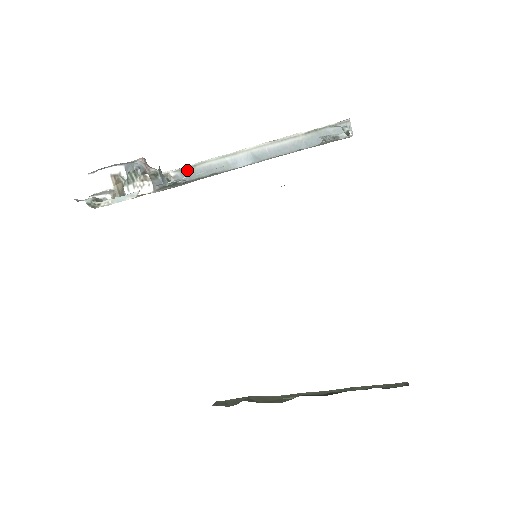
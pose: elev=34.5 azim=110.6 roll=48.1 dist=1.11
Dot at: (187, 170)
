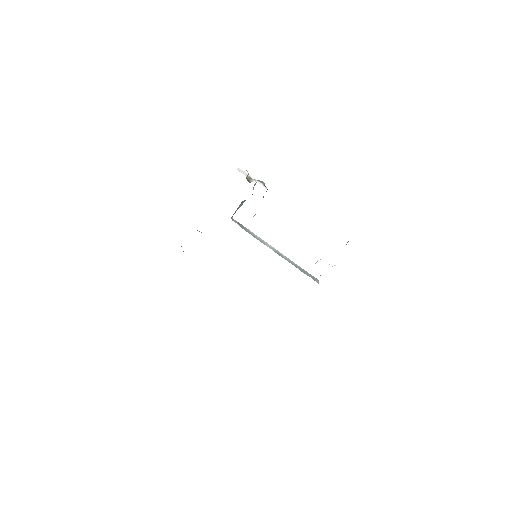
Dot at: (242, 225)
